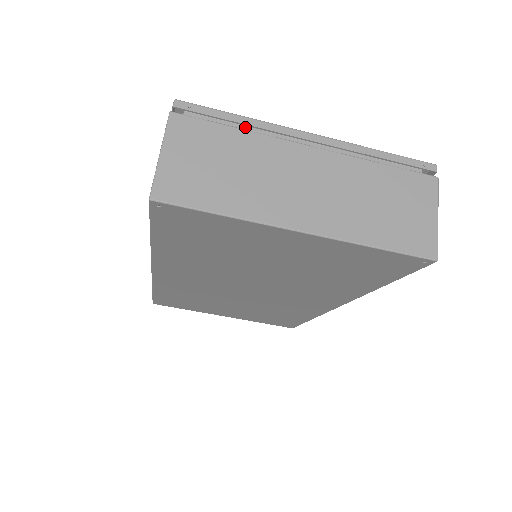
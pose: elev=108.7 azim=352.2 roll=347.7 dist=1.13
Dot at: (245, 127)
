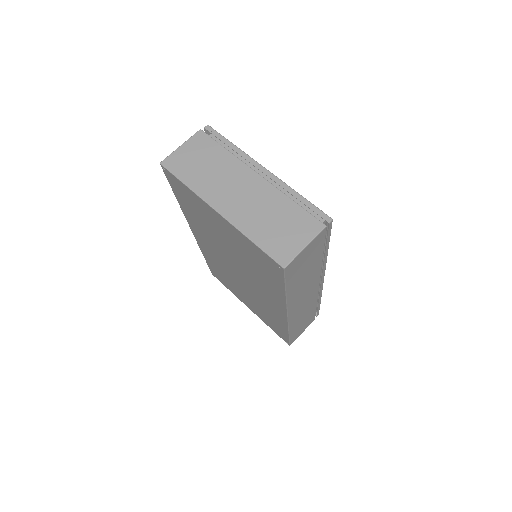
Dot at: occluded
